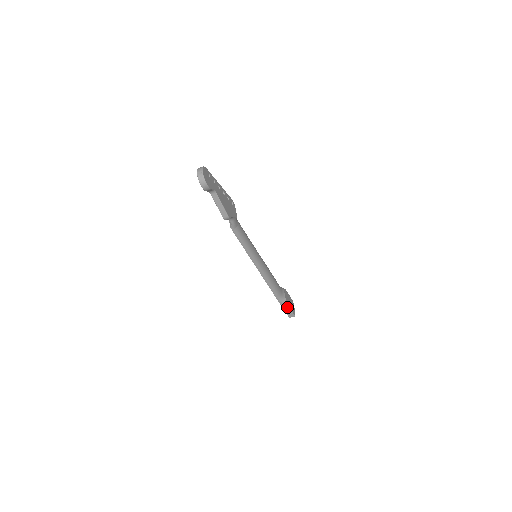
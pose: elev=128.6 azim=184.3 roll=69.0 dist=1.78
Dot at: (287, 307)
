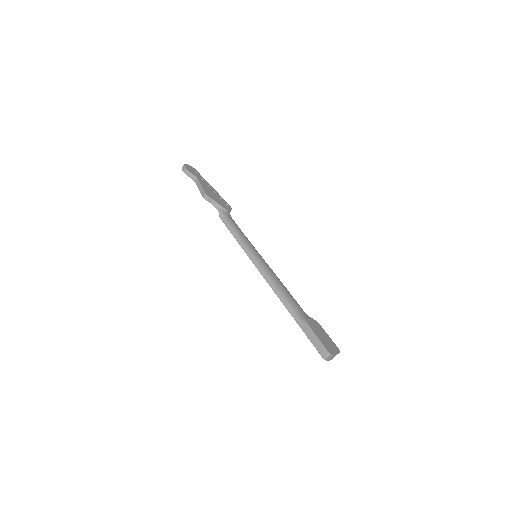
Dot at: (311, 333)
